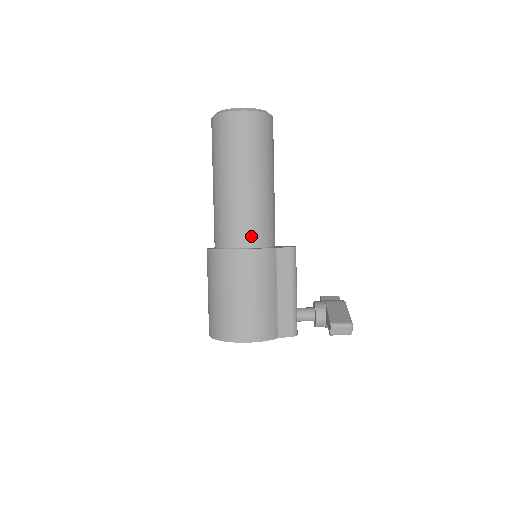
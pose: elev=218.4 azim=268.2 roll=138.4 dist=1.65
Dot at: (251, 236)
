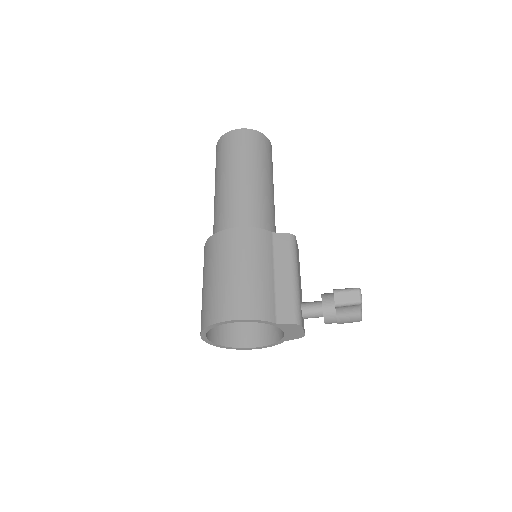
Dot at: (245, 221)
